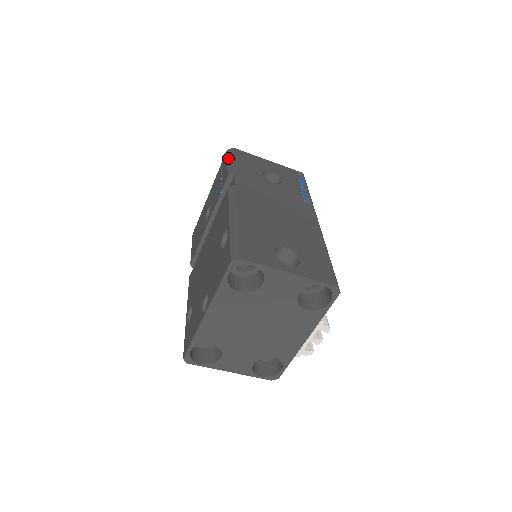
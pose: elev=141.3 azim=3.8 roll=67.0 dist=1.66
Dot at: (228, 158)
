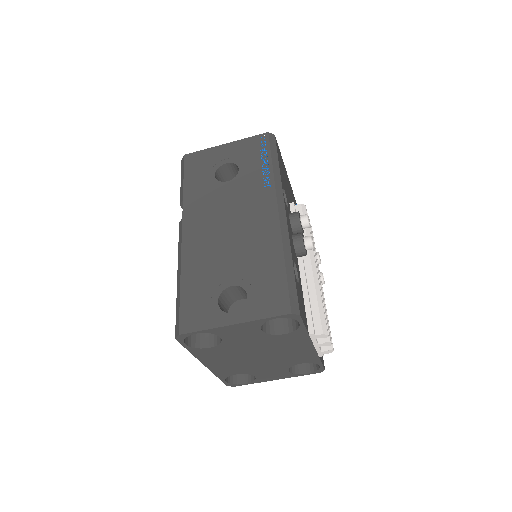
Dot at: (181, 174)
